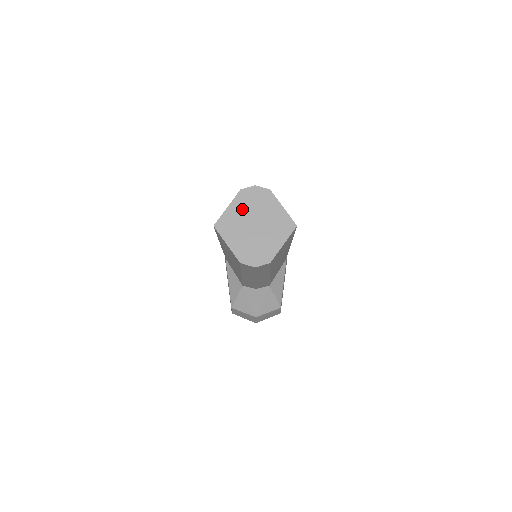
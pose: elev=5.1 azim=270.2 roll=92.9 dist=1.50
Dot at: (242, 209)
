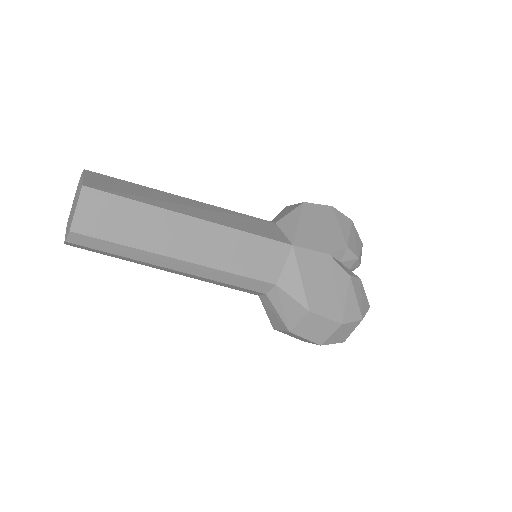
Dot at: occluded
